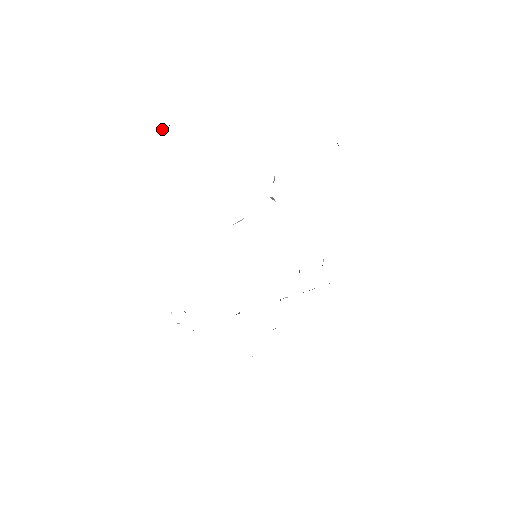
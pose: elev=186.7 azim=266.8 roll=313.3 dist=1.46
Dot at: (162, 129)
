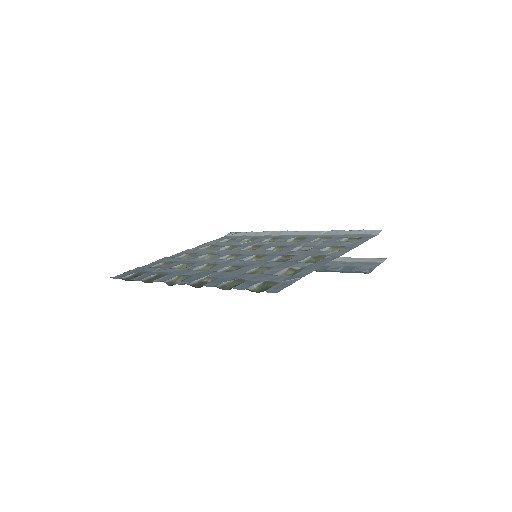
Dot at: occluded
